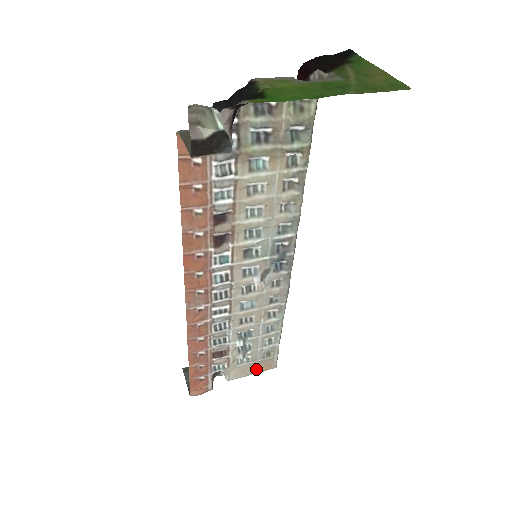
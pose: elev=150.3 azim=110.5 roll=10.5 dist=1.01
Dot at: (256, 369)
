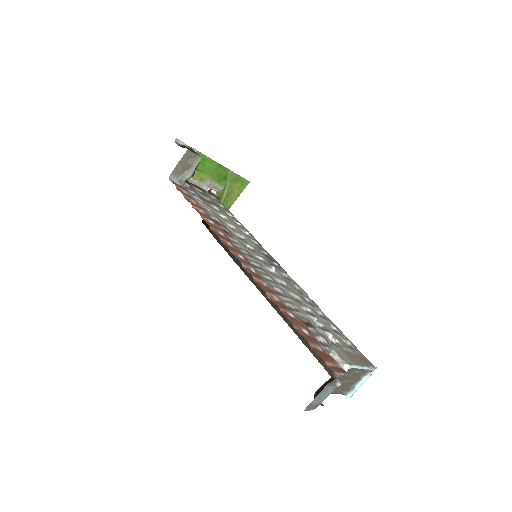
Dot at: (360, 361)
